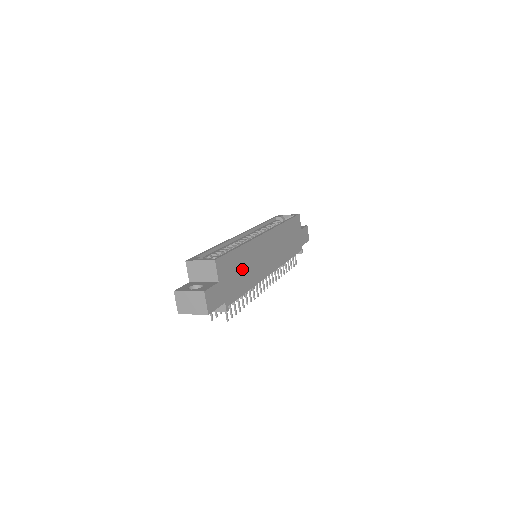
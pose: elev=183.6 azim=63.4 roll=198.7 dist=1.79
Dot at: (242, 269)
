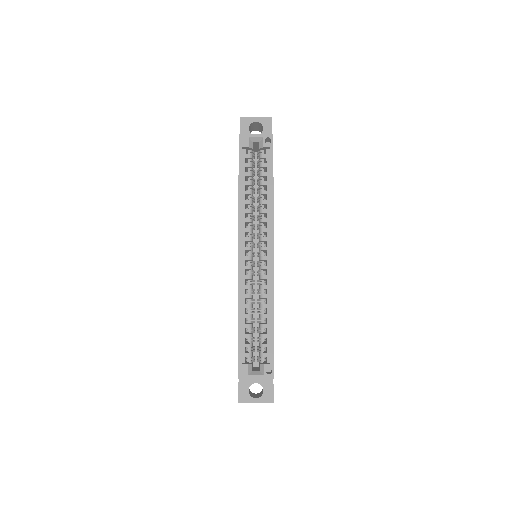
Dot at: occluded
